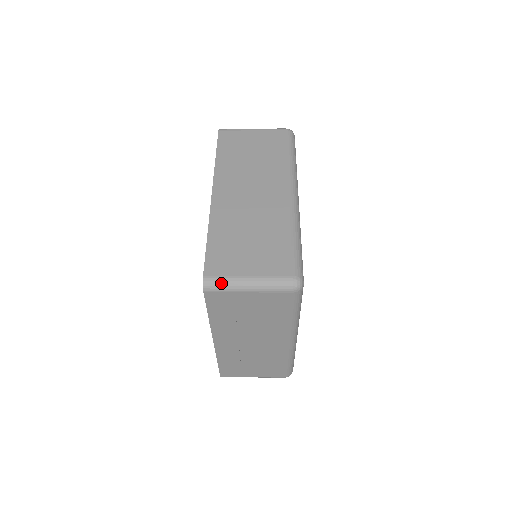
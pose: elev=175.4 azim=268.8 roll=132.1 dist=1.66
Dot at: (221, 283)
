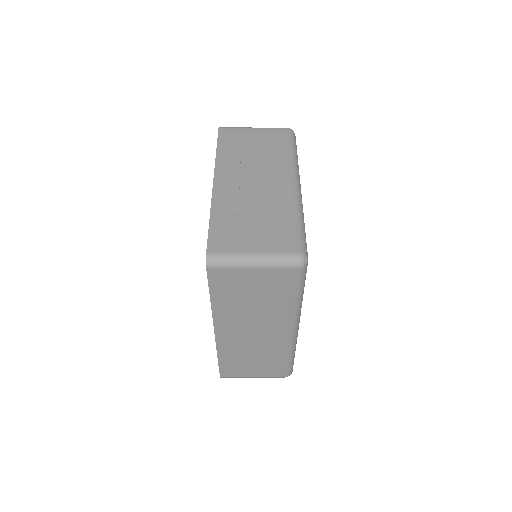
Dot at: occluded
